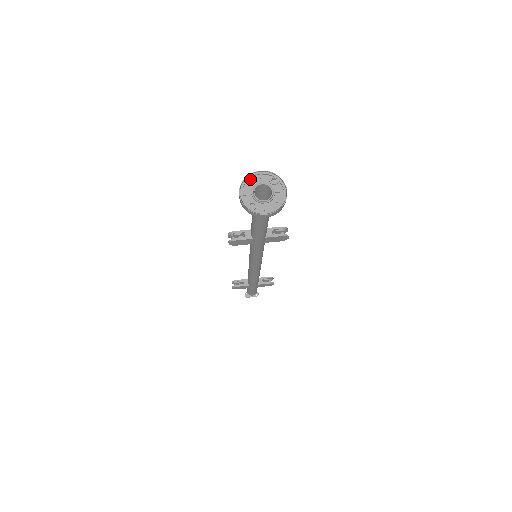
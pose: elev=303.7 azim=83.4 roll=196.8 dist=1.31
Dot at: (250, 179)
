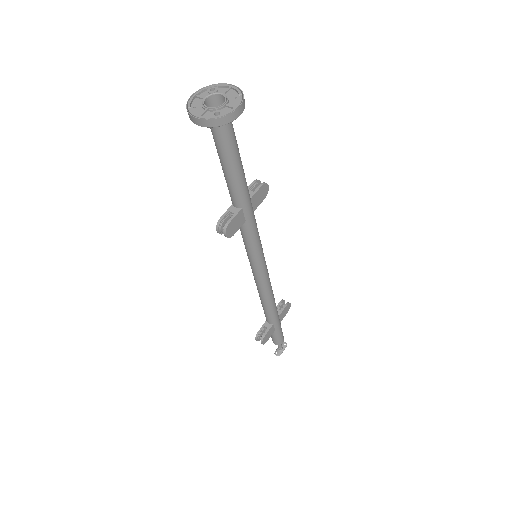
Dot at: (191, 106)
